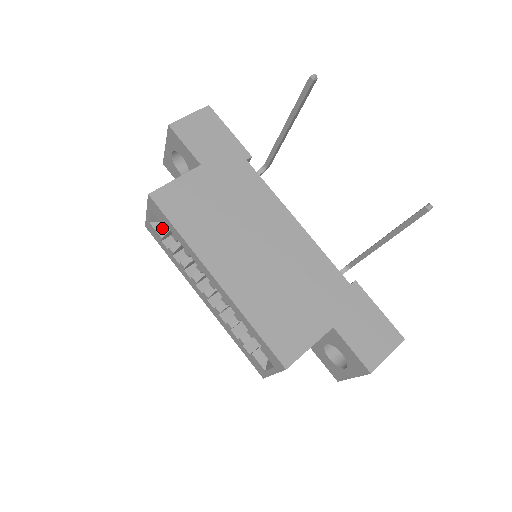
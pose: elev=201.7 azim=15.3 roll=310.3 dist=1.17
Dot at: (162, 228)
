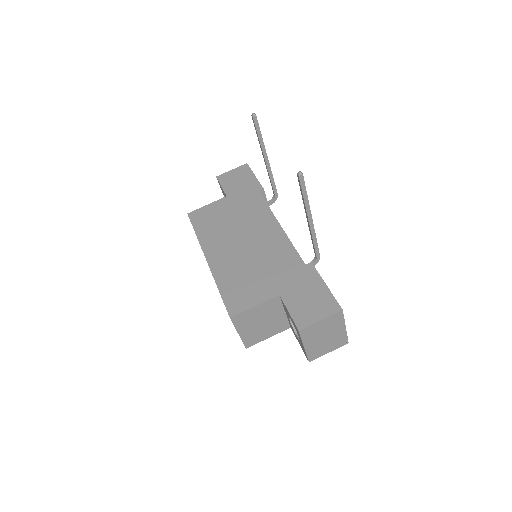
Dot at: occluded
